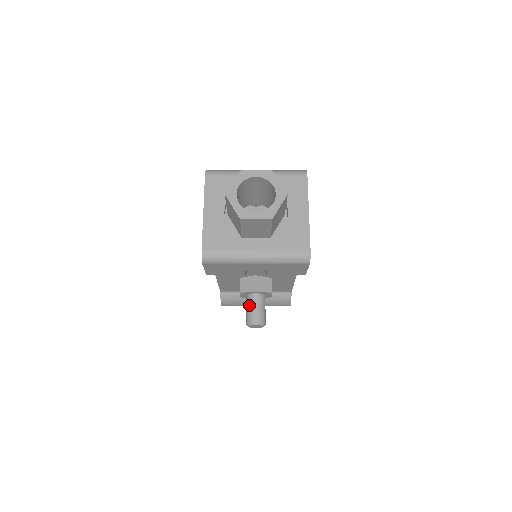
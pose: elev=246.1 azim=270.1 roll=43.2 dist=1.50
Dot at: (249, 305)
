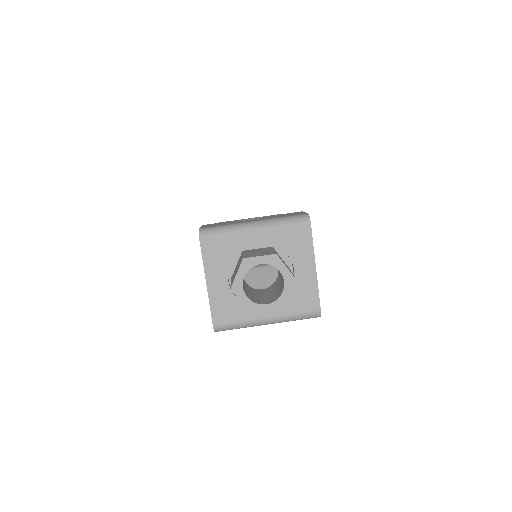
Dot at: occluded
